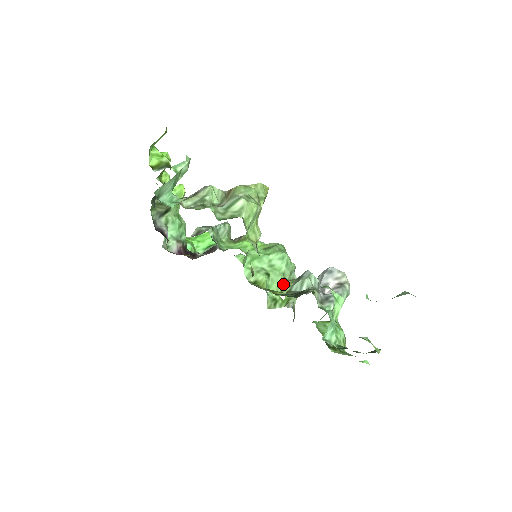
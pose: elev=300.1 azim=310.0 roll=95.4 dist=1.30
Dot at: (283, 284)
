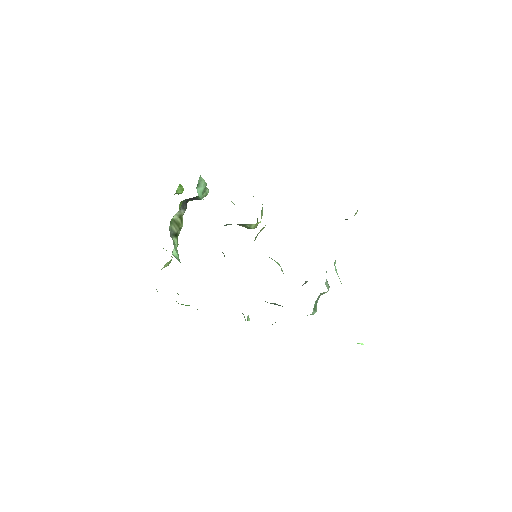
Dot at: occluded
